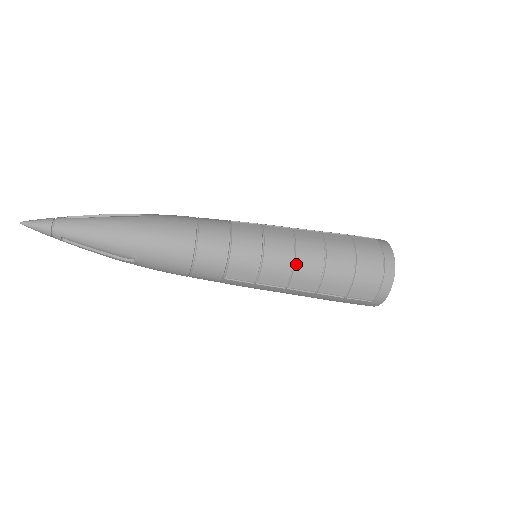
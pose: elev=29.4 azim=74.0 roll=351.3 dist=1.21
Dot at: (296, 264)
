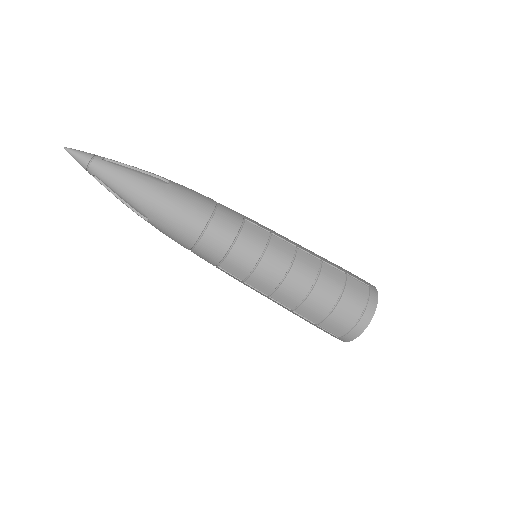
Dot at: (284, 282)
